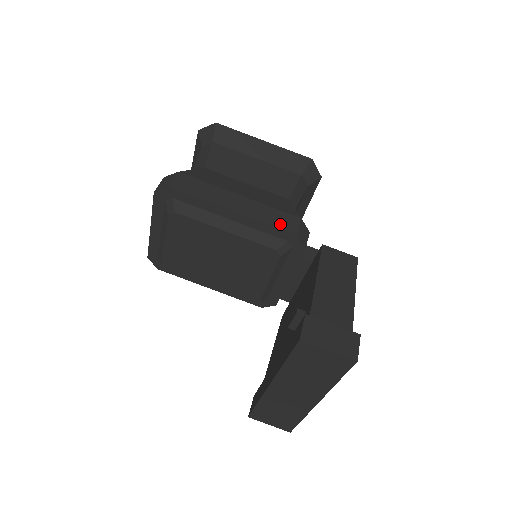
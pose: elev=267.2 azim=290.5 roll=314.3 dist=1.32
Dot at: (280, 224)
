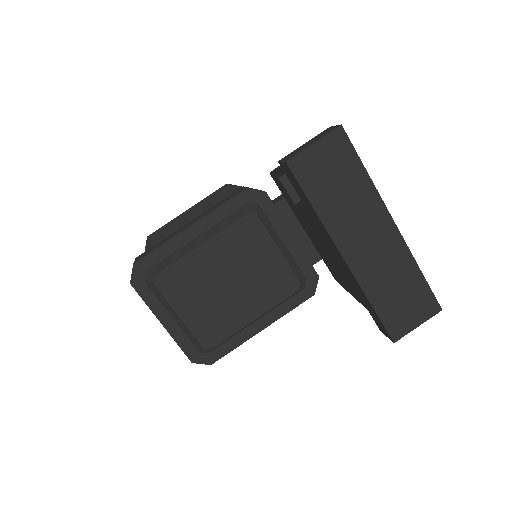
Dot at: (230, 198)
